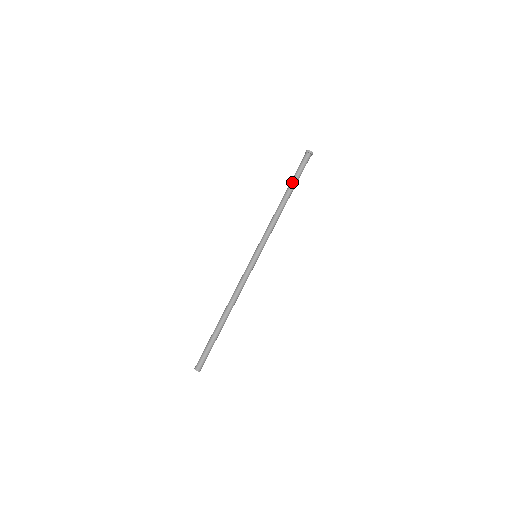
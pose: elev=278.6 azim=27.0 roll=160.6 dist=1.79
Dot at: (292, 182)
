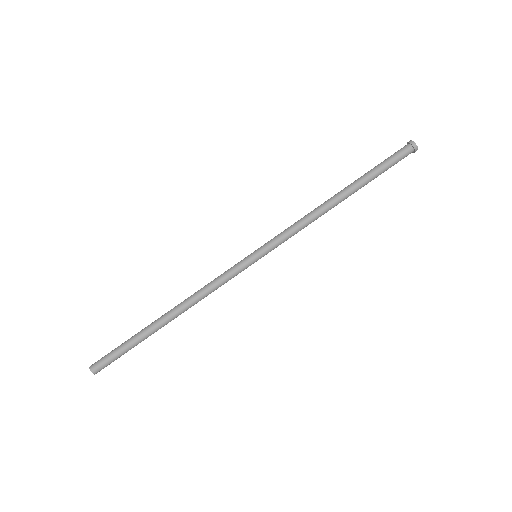
Dot at: (367, 180)
